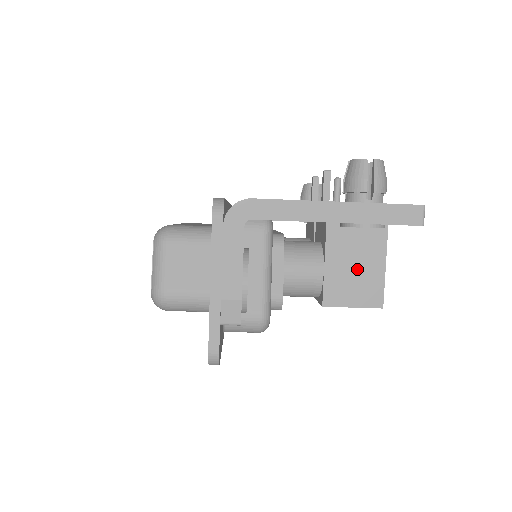
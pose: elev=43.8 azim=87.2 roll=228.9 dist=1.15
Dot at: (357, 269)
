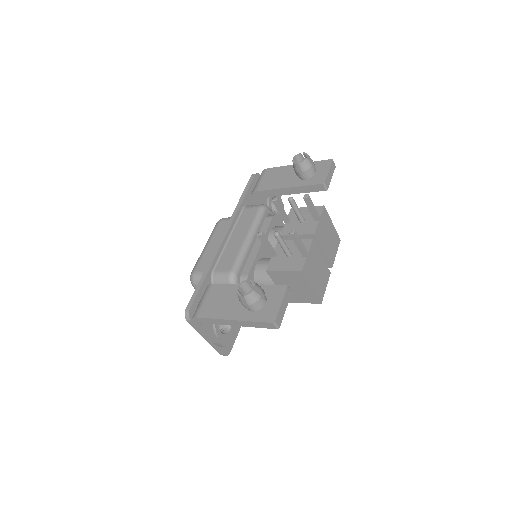
Dot at: (296, 289)
